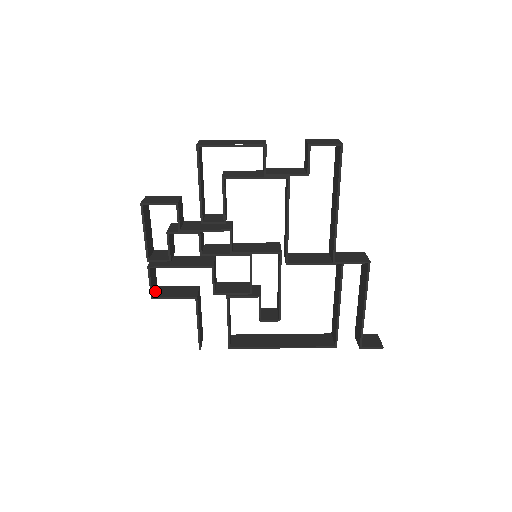
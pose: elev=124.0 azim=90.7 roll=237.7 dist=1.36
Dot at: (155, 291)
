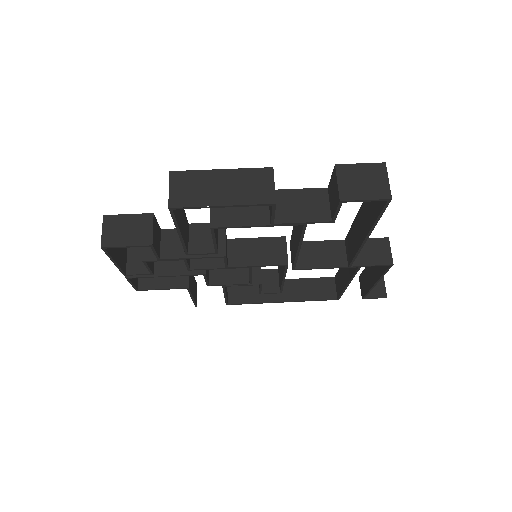
Dot at: occluded
